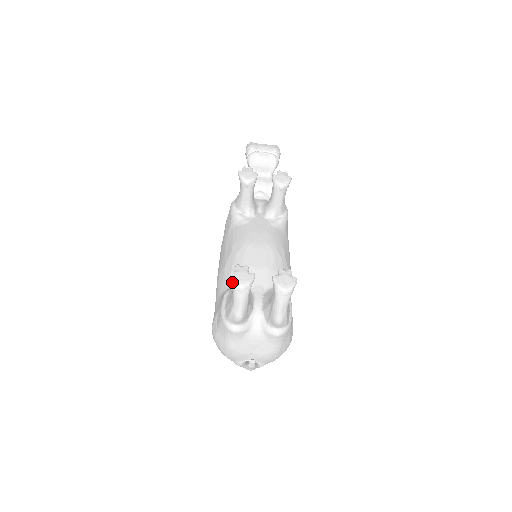
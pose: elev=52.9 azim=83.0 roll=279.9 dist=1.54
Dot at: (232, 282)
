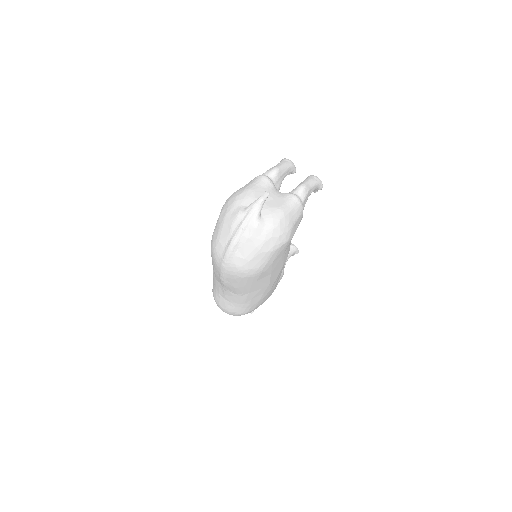
Dot at: (283, 159)
